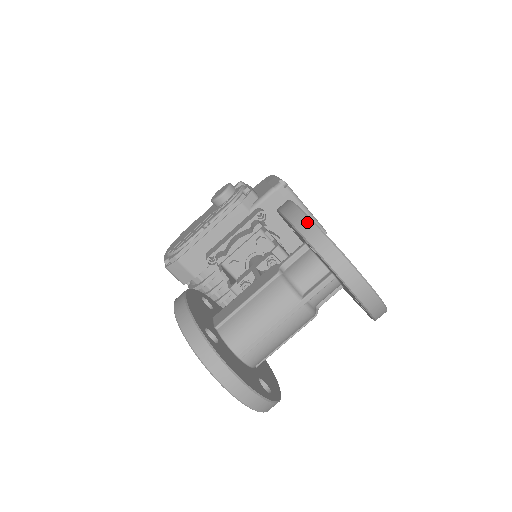
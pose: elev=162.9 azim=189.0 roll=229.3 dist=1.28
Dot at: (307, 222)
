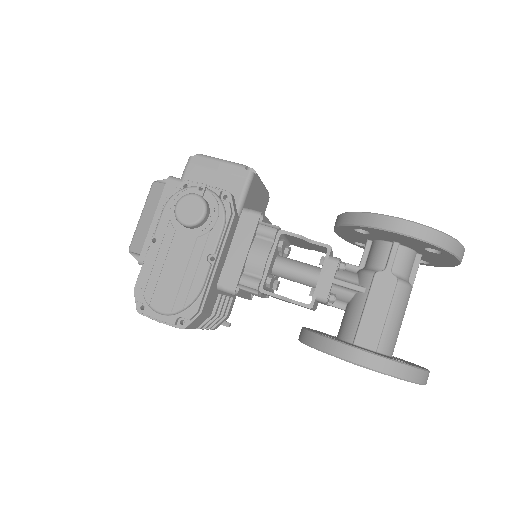
Dot at: (443, 237)
